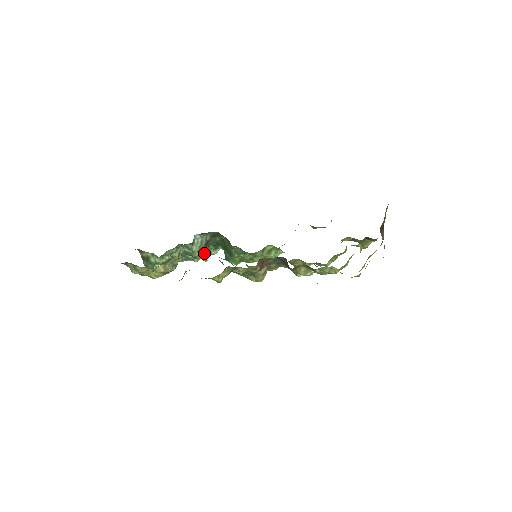
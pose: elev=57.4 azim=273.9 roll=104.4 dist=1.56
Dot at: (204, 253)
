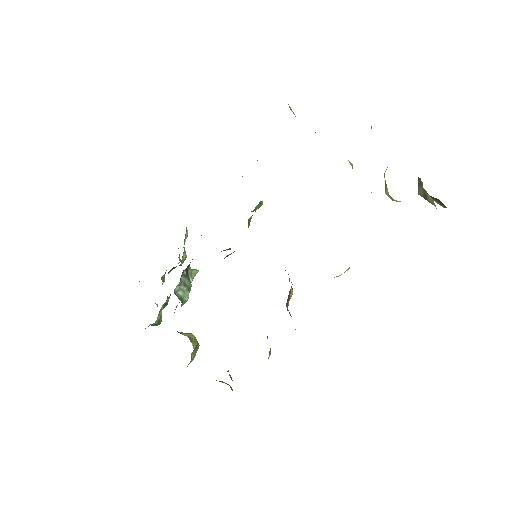
Dot at: (191, 275)
